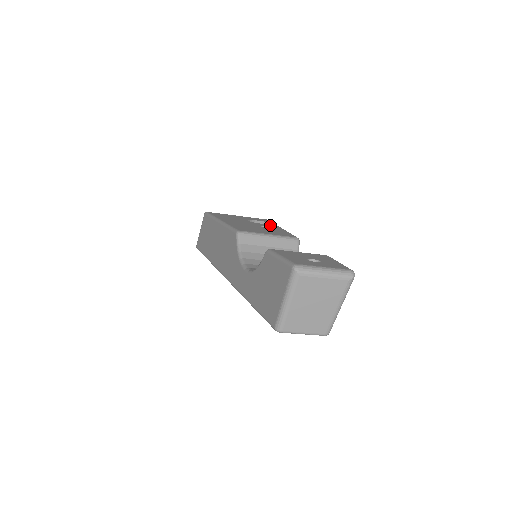
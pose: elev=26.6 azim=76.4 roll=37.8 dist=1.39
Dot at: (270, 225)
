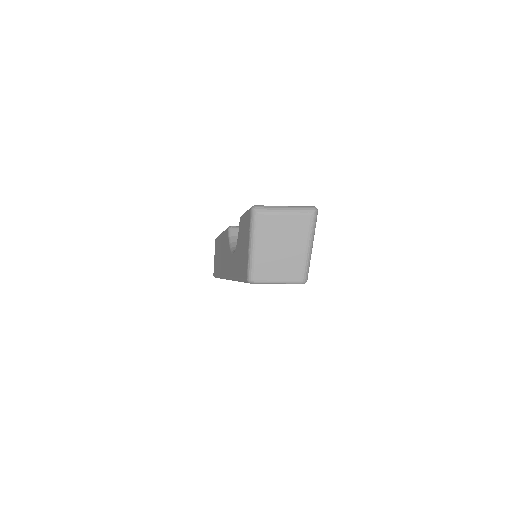
Dot at: occluded
